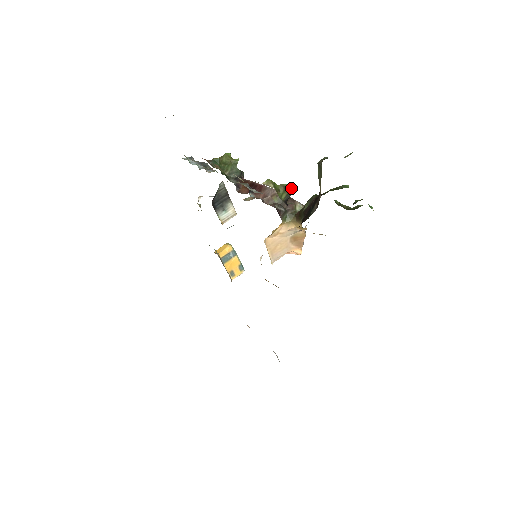
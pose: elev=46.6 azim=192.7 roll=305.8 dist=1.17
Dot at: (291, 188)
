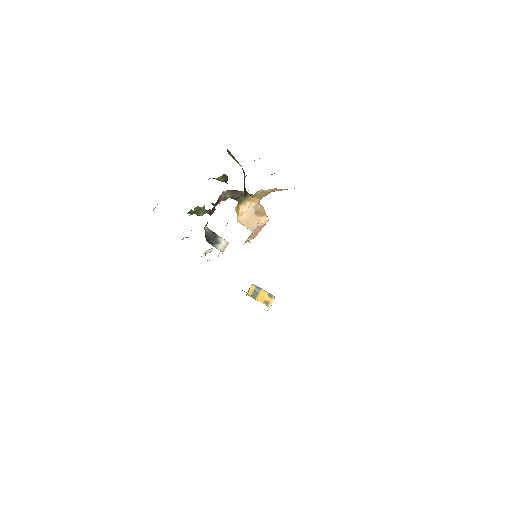
Dot at: (224, 175)
